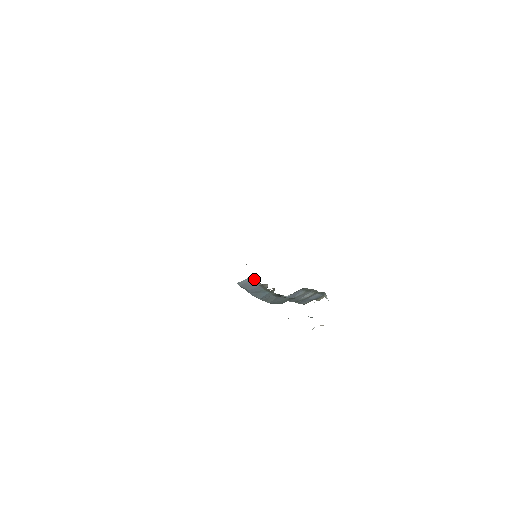
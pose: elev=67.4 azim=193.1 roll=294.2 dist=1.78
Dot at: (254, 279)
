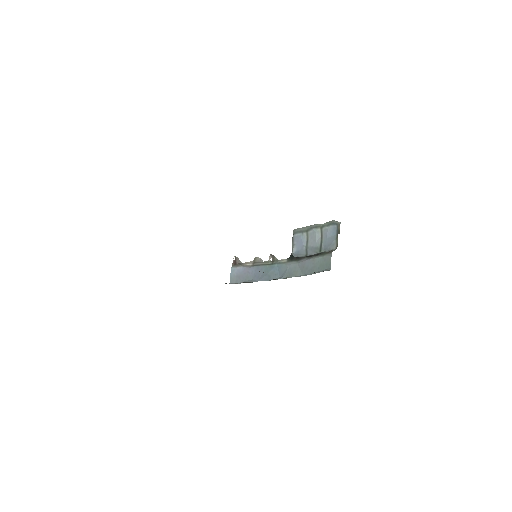
Dot at: (237, 265)
